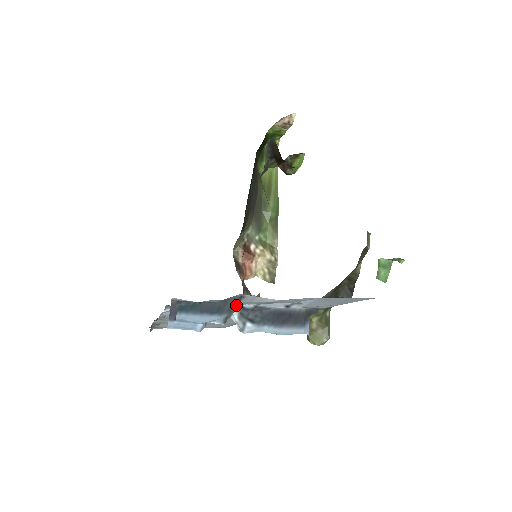
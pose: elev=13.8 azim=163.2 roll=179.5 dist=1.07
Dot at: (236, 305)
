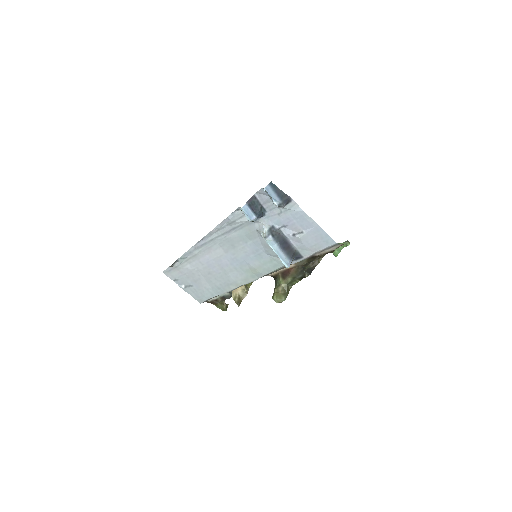
Dot at: (287, 202)
